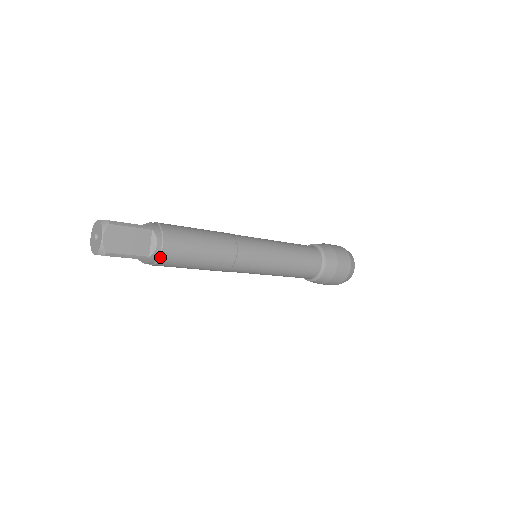
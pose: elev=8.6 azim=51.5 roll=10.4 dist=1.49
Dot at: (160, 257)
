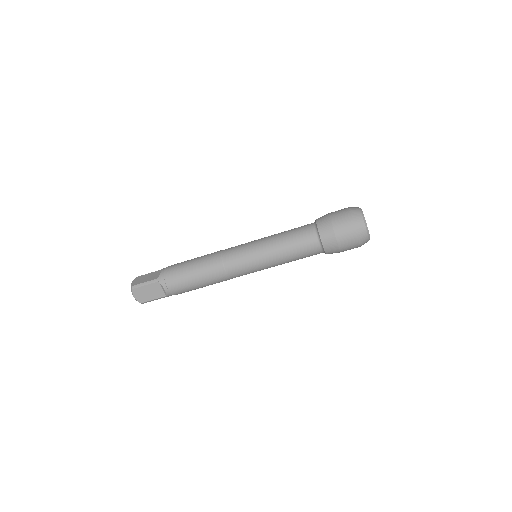
Dot at: (165, 275)
